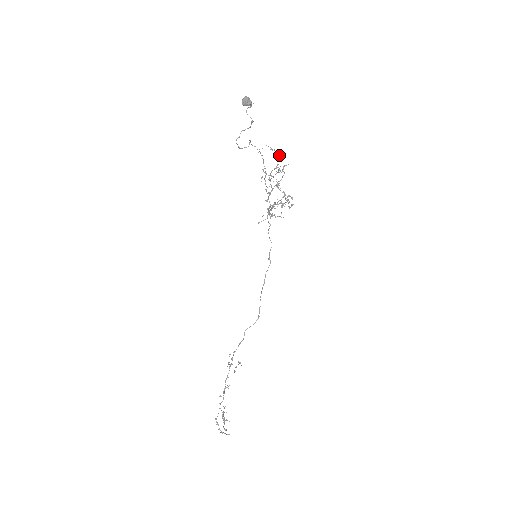
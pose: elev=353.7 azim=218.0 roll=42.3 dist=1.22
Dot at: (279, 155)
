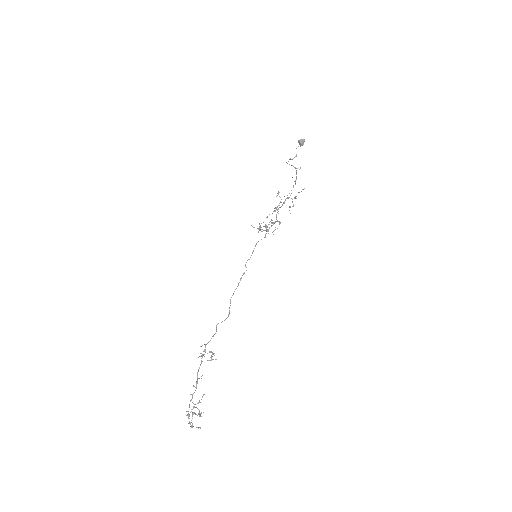
Dot at: occluded
